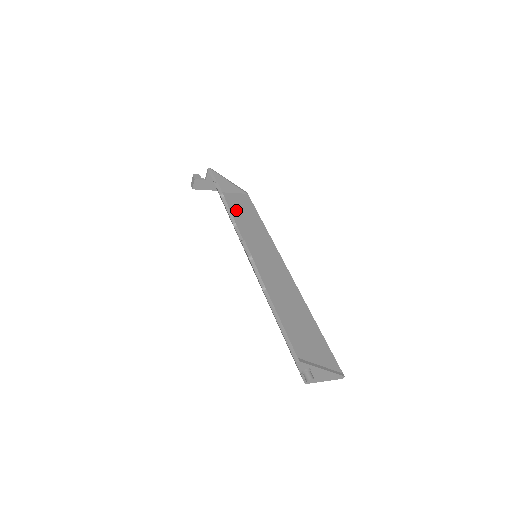
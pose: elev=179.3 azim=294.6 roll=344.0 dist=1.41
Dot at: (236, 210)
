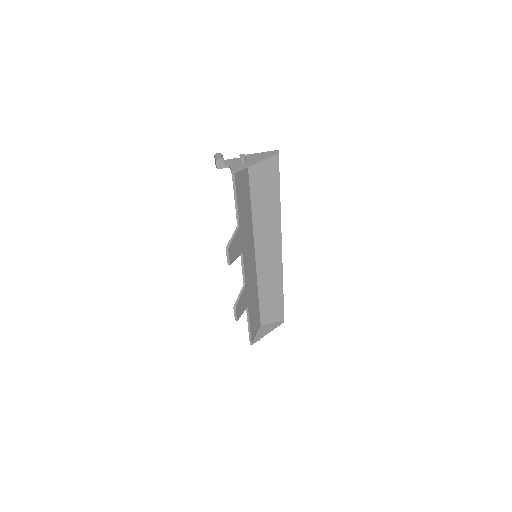
Dot at: (257, 186)
